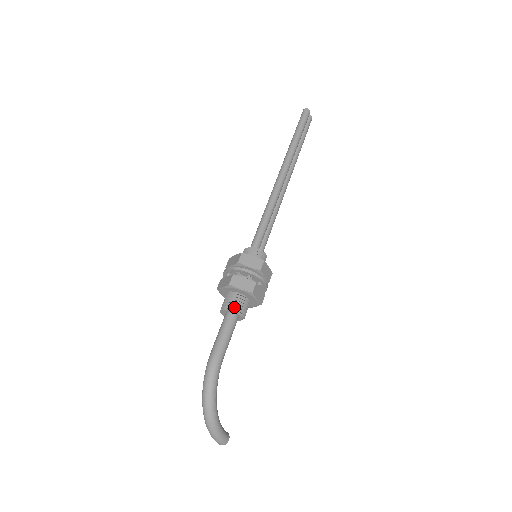
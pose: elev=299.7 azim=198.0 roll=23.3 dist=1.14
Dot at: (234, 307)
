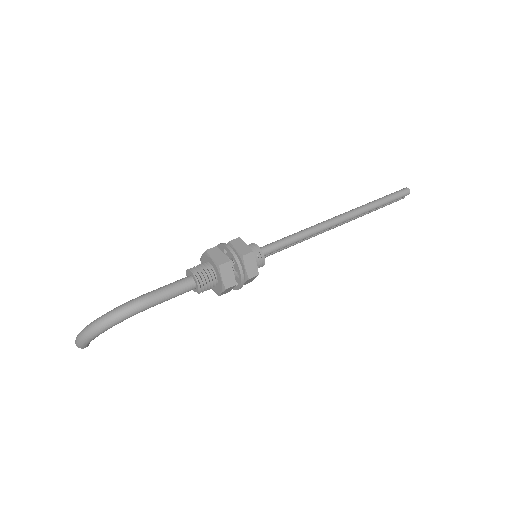
Dot at: (202, 282)
